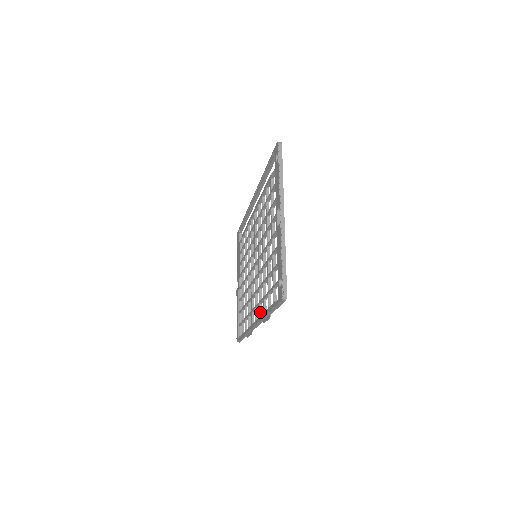
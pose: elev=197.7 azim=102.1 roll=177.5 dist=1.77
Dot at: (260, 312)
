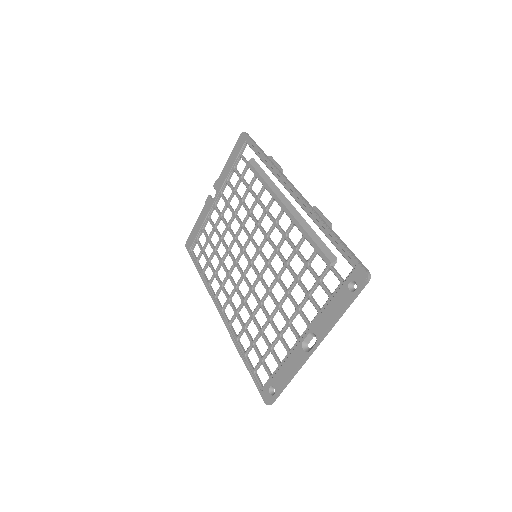
Dot at: (232, 321)
